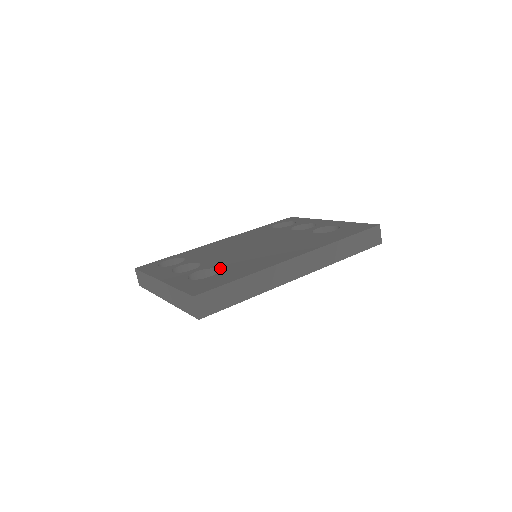
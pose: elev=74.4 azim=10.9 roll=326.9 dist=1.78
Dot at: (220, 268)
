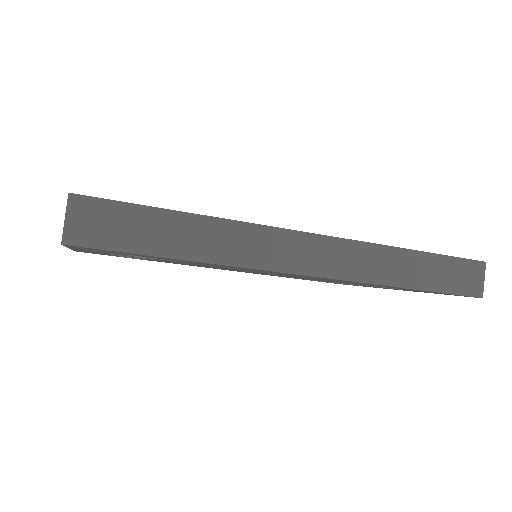
Dot at: occluded
